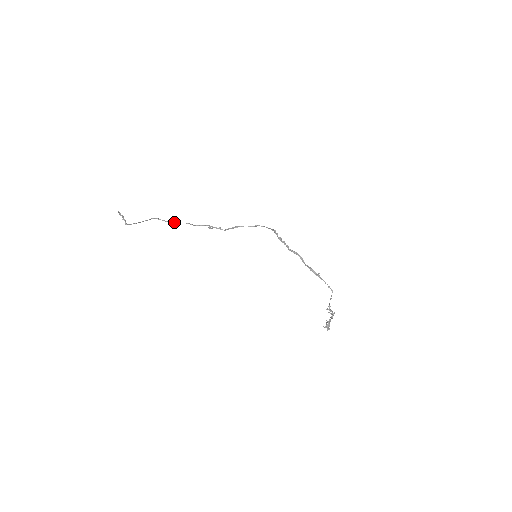
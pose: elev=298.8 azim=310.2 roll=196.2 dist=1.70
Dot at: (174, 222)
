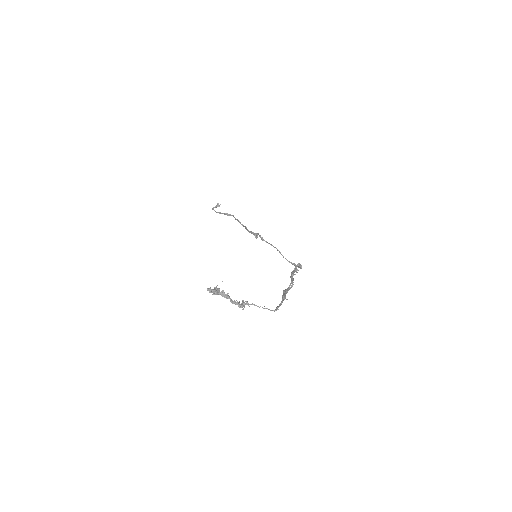
Dot at: (240, 222)
